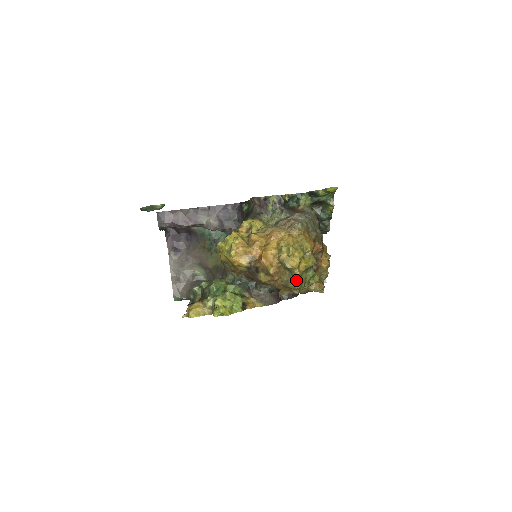
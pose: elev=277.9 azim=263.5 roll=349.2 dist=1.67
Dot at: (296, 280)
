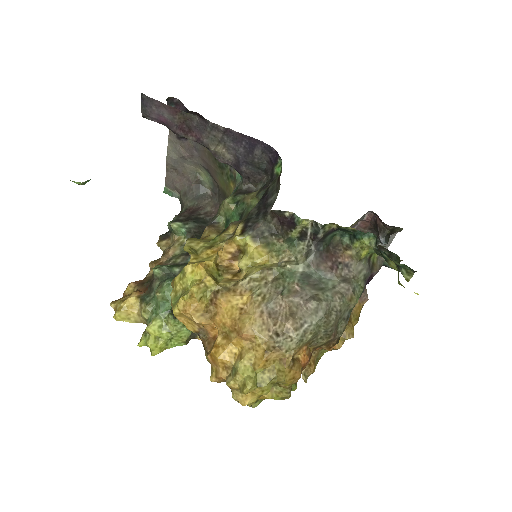
Dot at: occluded
